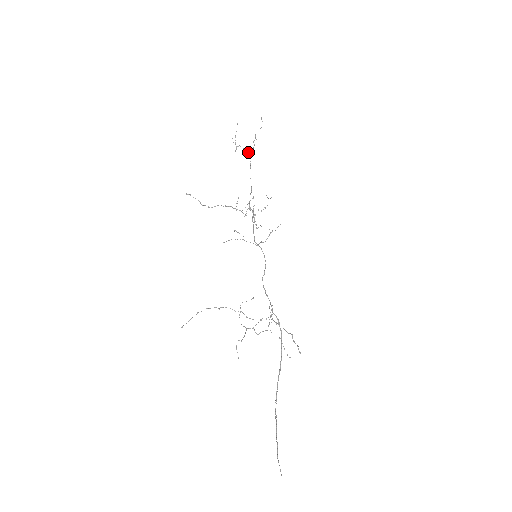
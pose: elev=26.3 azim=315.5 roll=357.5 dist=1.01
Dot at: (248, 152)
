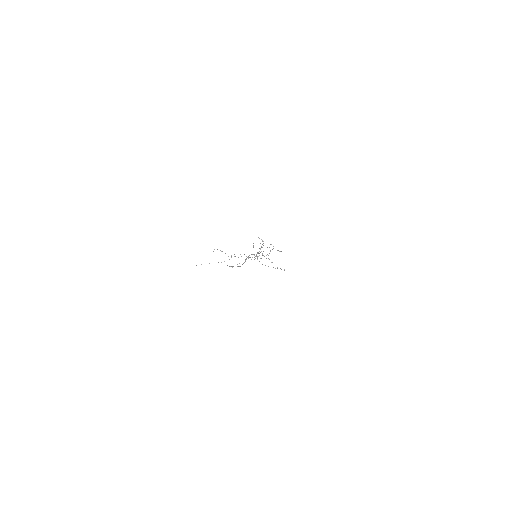
Dot at: (267, 247)
